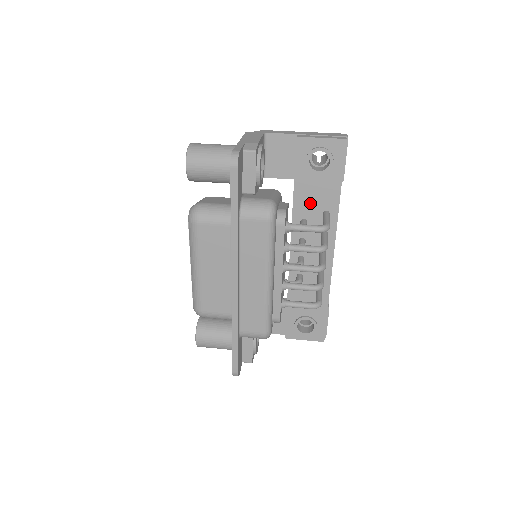
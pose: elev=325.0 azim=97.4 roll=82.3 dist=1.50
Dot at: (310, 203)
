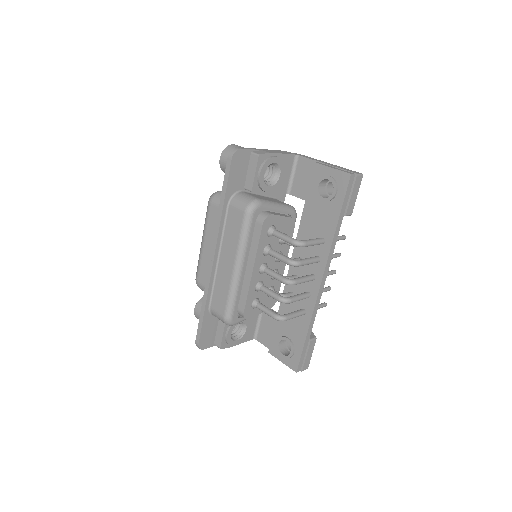
Dot at: (313, 226)
